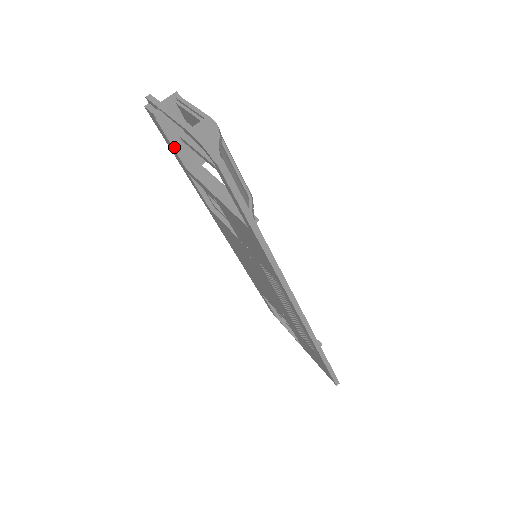
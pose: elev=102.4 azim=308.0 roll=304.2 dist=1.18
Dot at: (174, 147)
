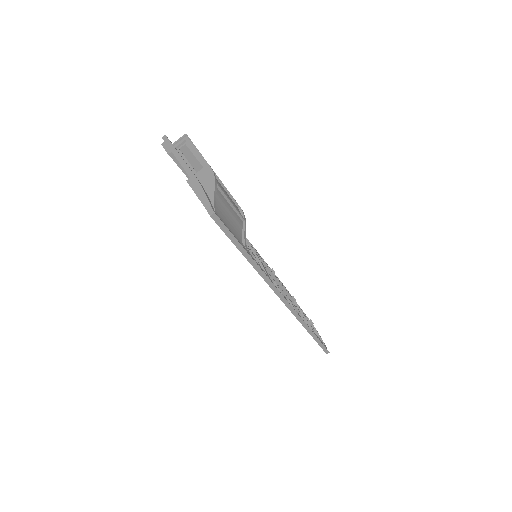
Dot at: (186, 175)
